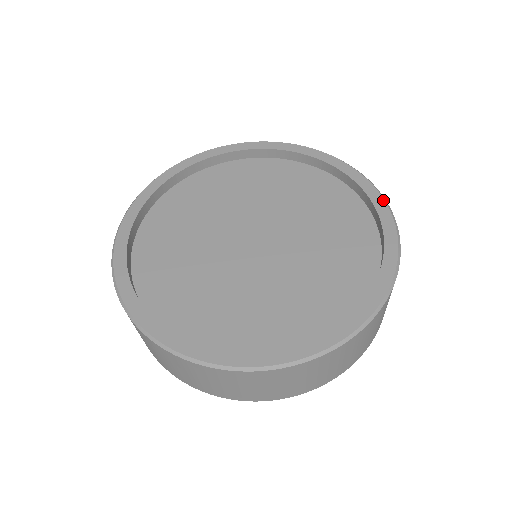
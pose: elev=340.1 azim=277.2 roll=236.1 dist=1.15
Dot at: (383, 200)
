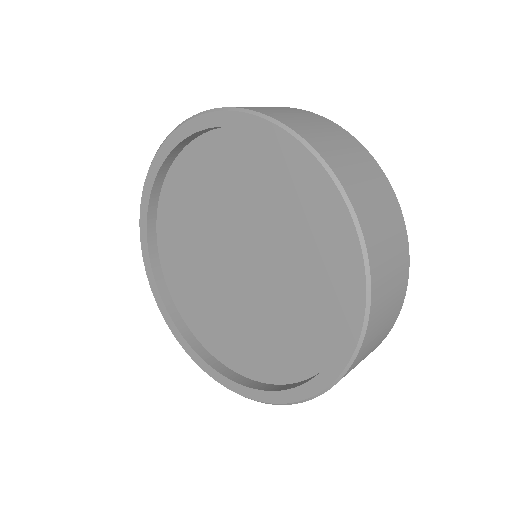
Dot at: (354, 348)
